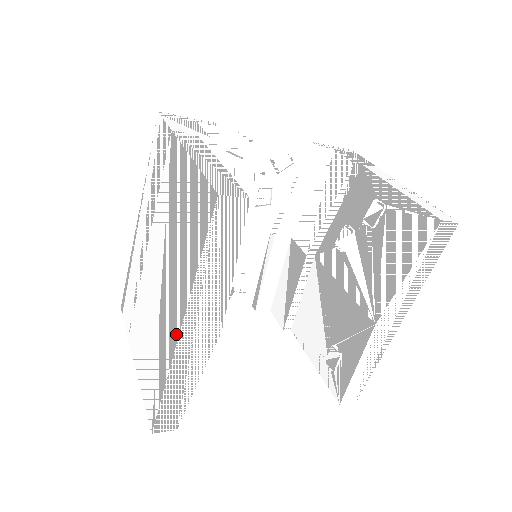
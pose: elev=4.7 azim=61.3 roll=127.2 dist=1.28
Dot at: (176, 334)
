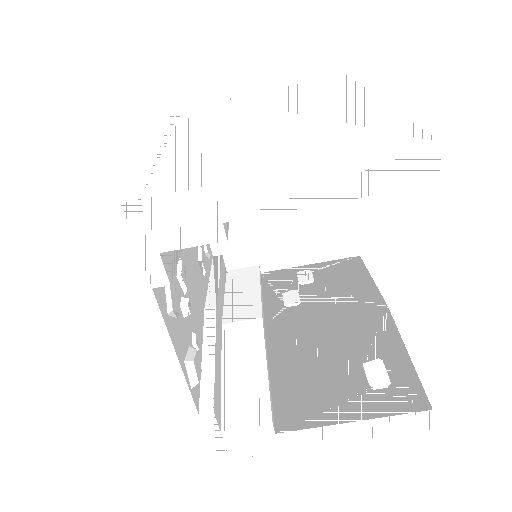
Dot at: (375, 100)
